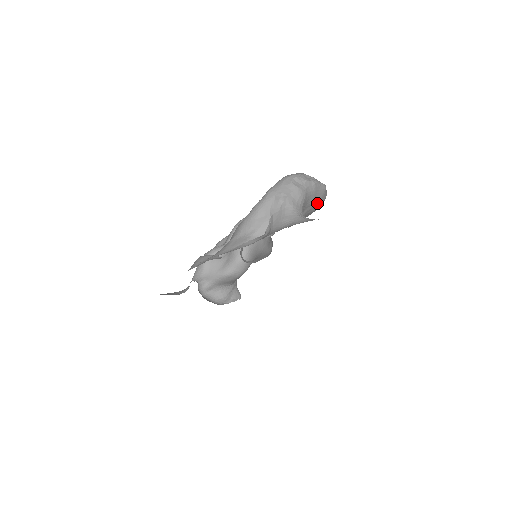
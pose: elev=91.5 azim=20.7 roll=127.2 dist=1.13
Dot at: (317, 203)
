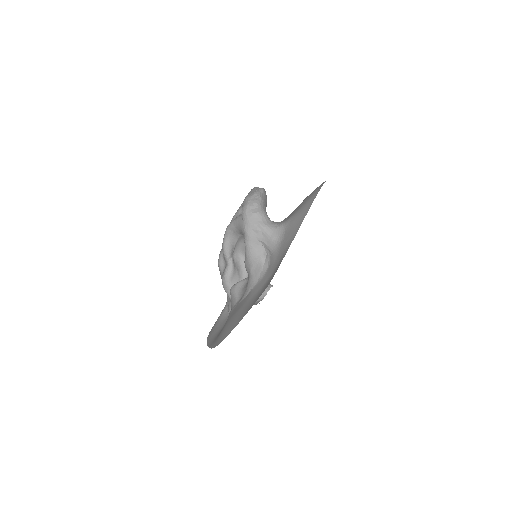
Dot at: occluded
